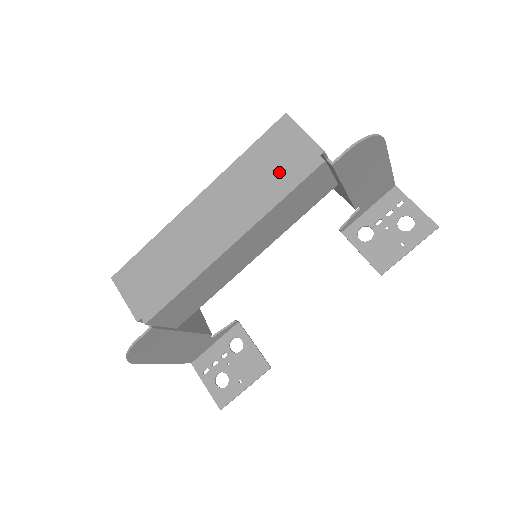
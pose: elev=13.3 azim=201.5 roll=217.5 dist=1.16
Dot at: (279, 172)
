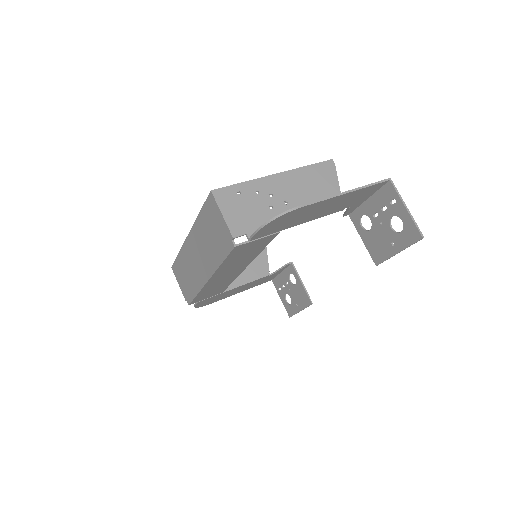
Dot at: (216, 241)
